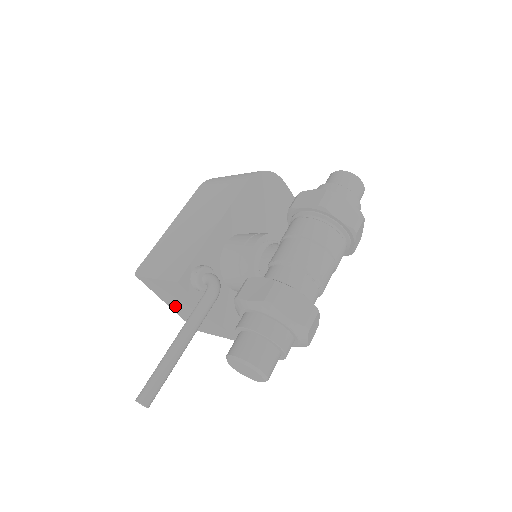
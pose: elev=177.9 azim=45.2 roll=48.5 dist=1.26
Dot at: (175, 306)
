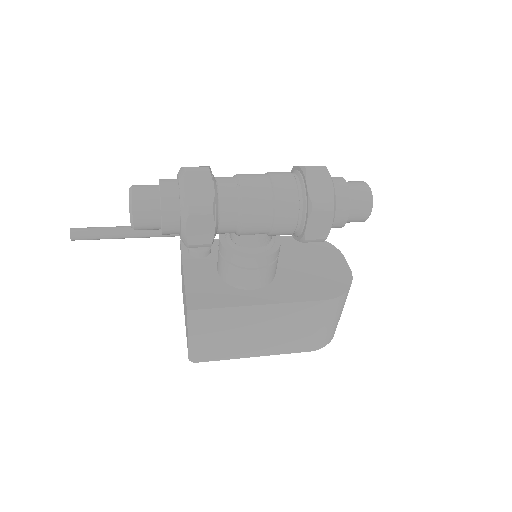
Dot at: occluded
